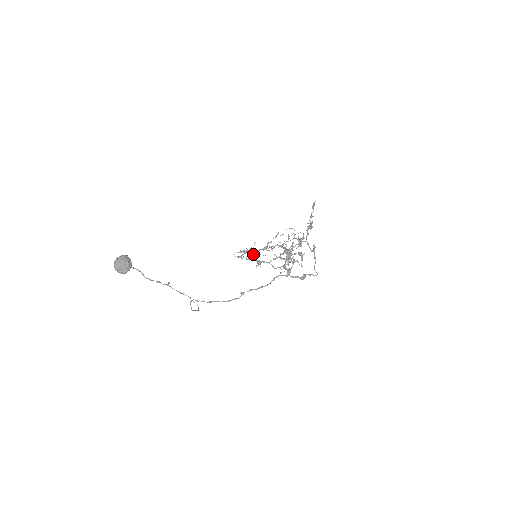
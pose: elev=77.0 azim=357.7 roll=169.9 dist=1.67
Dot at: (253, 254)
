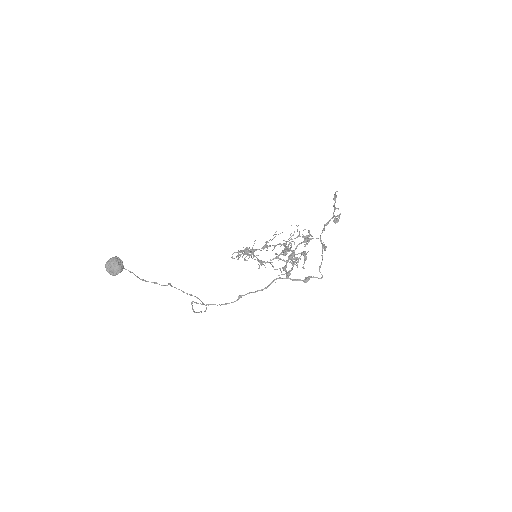
Dot at: (253, 254)
